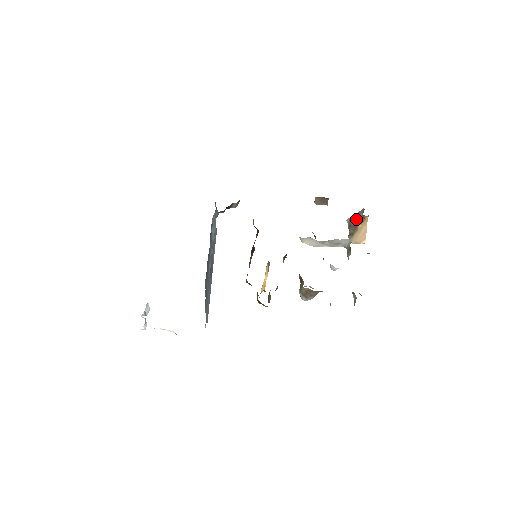
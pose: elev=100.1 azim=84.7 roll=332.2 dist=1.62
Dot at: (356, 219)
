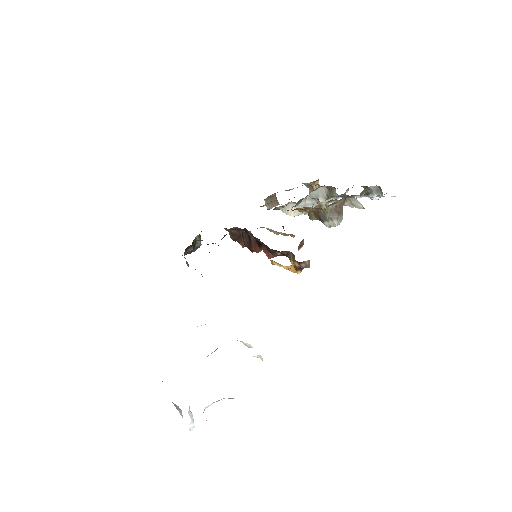
Dot at: occluded
